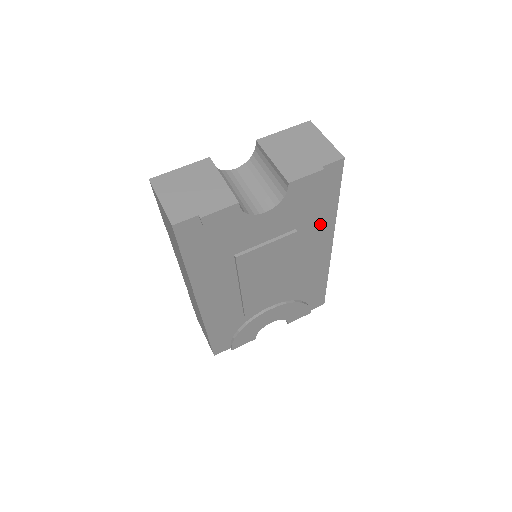
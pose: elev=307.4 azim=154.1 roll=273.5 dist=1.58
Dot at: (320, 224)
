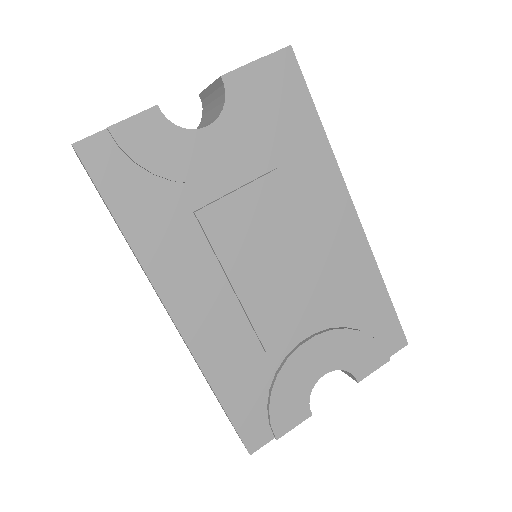
Dot at: (312, 163)
